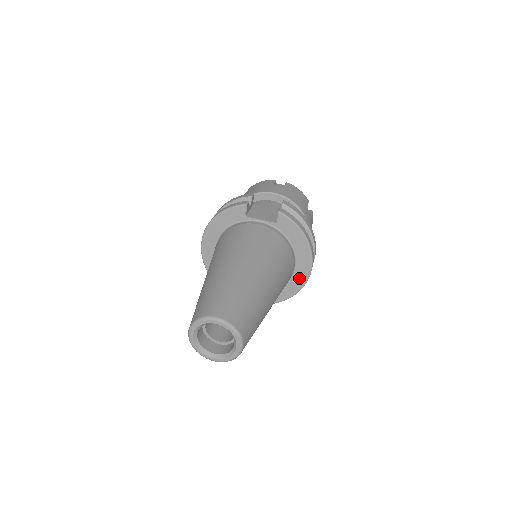
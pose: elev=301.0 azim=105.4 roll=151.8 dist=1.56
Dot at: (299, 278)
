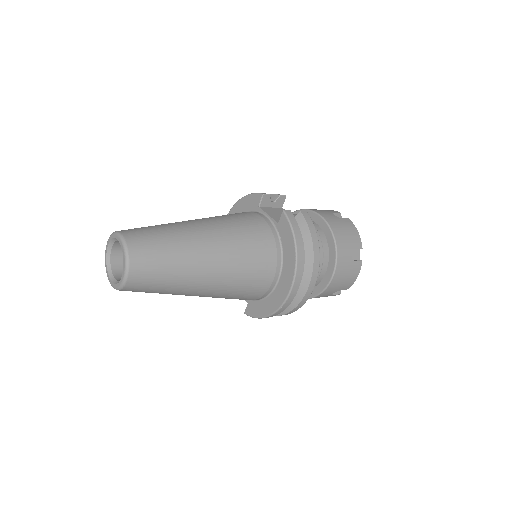
Dot at: (278, 296)
